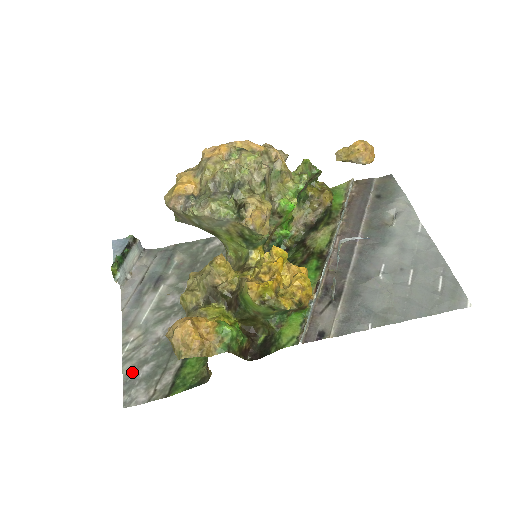
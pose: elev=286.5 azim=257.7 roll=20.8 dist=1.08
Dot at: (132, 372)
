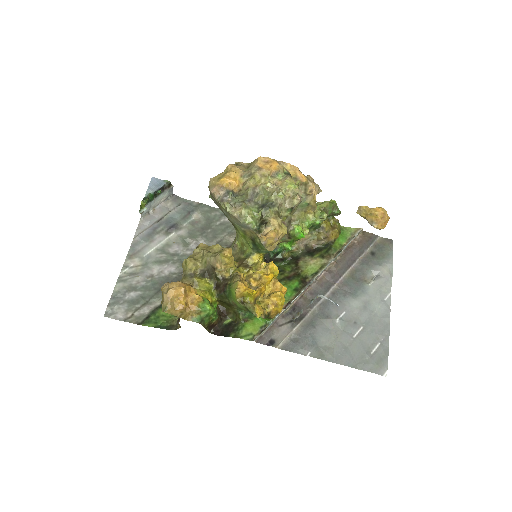
Dot at: (121, 292)
